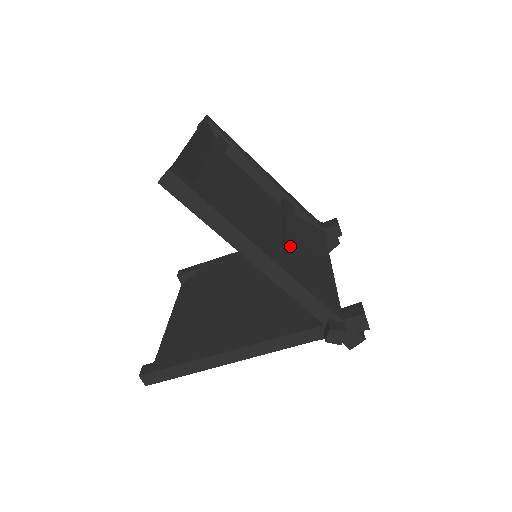
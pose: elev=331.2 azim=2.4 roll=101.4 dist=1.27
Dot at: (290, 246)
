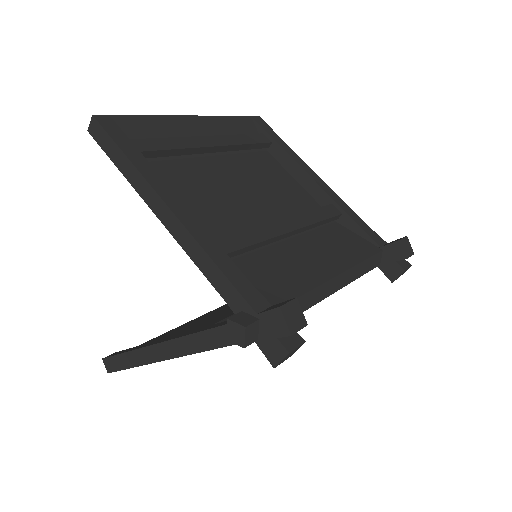
Dot at: (259, 230)
